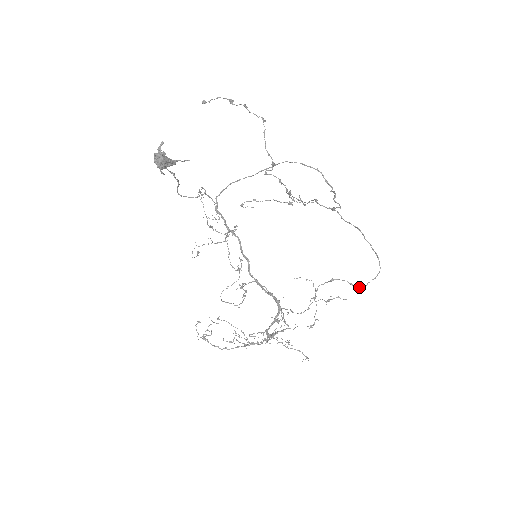
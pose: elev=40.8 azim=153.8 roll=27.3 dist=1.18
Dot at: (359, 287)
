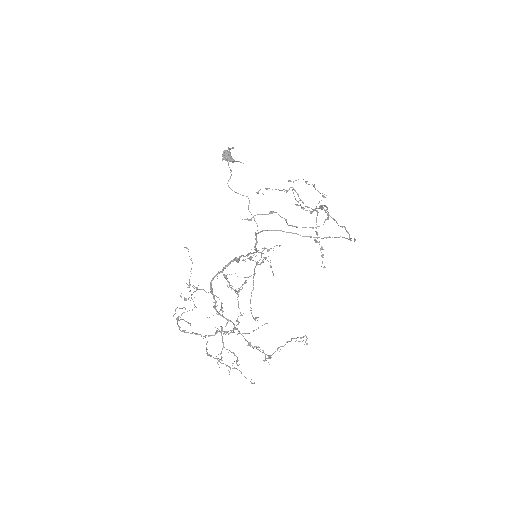
Dot at: (292, 225)
